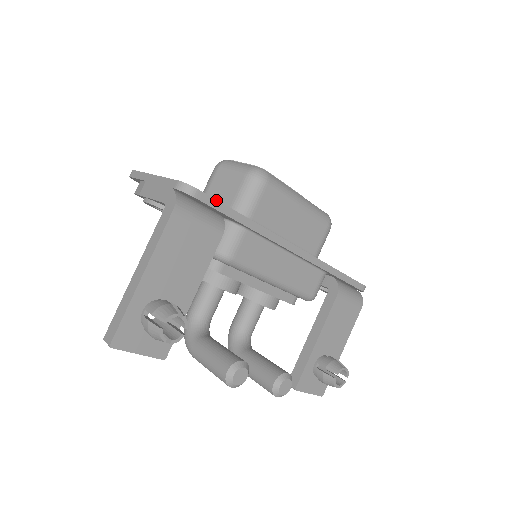
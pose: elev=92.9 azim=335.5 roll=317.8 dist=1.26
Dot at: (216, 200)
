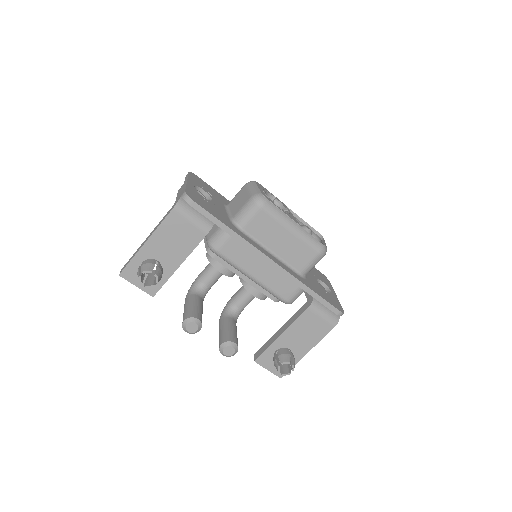
Dot at: (206, 210)
